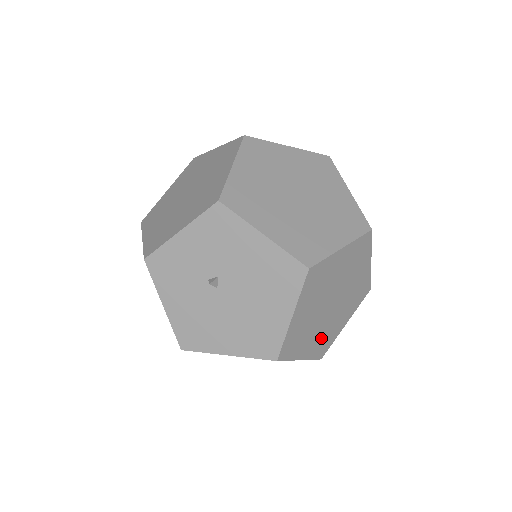
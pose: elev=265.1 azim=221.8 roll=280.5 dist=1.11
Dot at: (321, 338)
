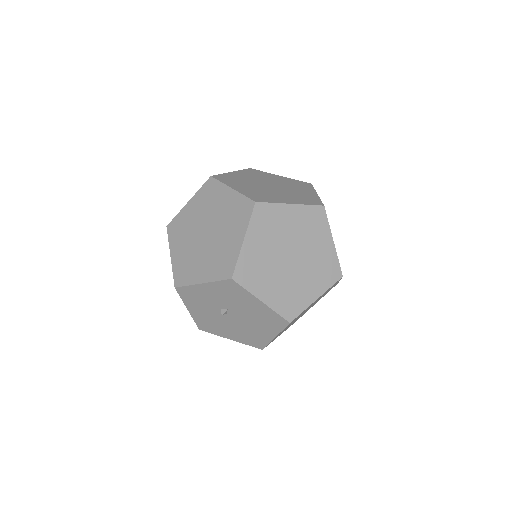
Dot at: occluded
